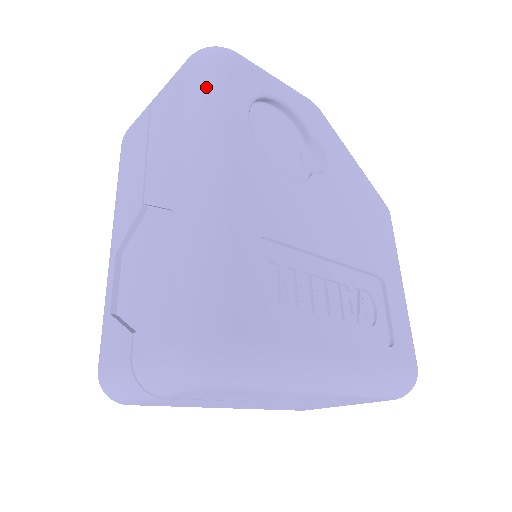
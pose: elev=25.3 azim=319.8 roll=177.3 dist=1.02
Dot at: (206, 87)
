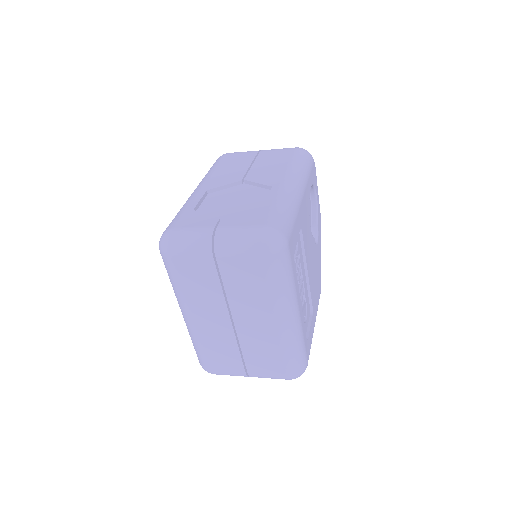
Dot at: (305, 161)
